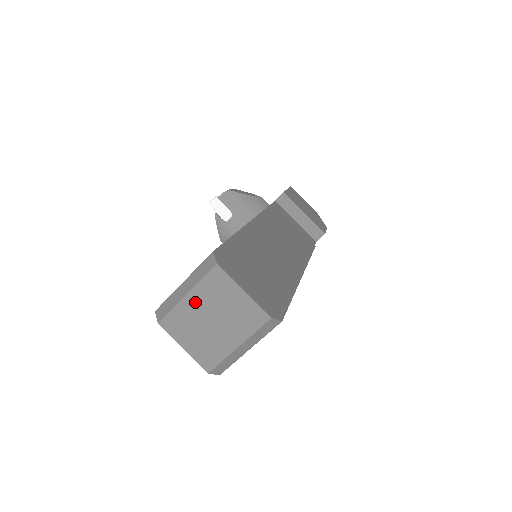
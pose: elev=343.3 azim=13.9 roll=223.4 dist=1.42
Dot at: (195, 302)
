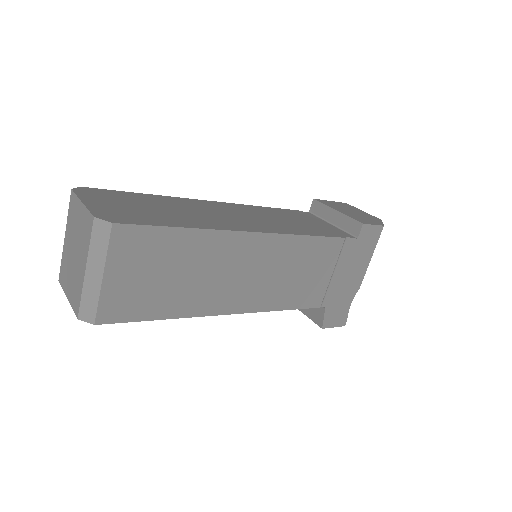
Dot at: (68, 240)
